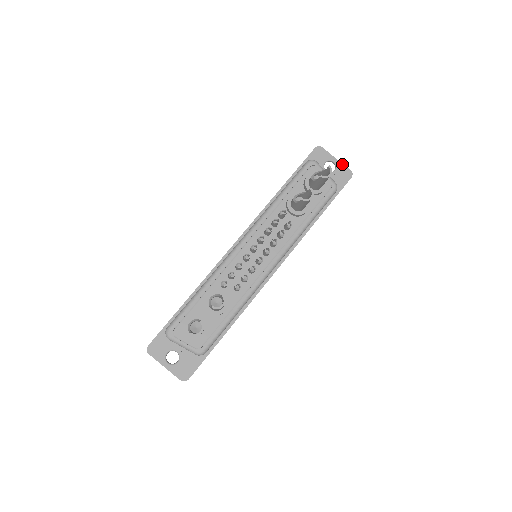
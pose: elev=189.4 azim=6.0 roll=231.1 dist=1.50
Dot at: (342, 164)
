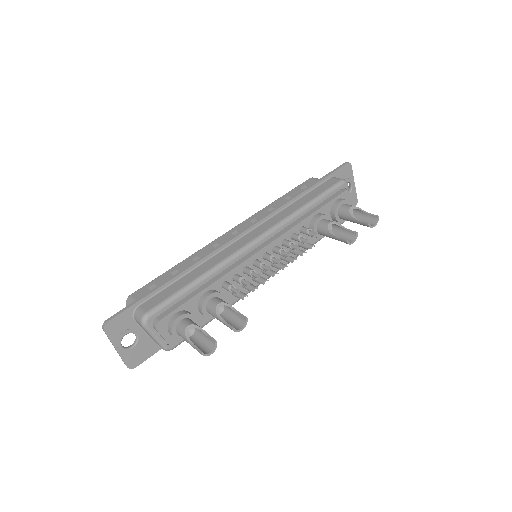
Dot at: occluded
